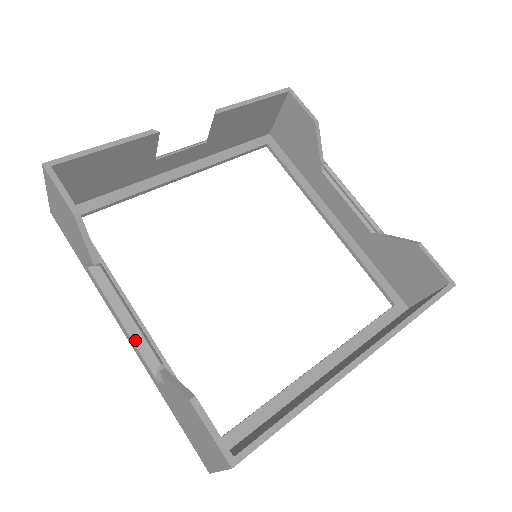
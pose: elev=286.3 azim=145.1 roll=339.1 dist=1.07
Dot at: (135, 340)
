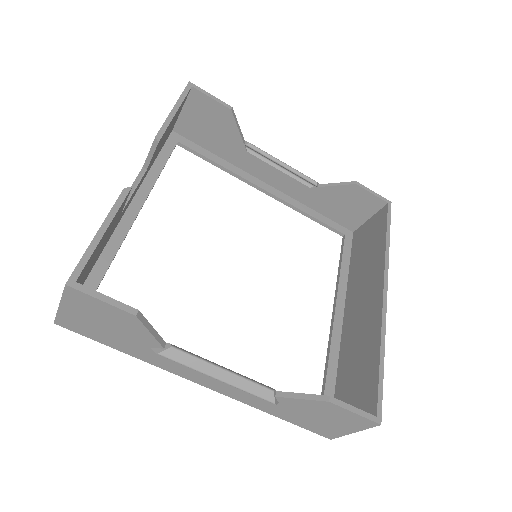
Dot at: (242, 387)
